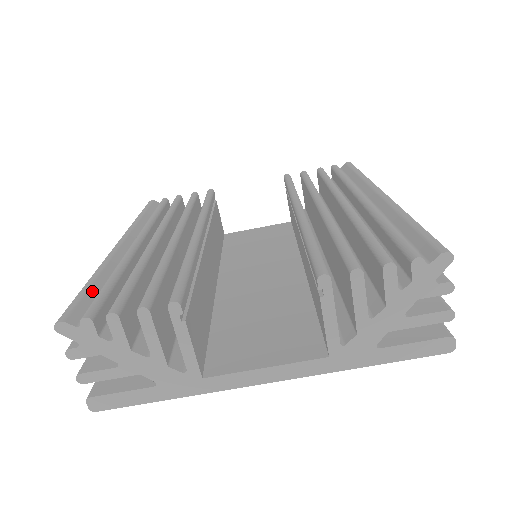
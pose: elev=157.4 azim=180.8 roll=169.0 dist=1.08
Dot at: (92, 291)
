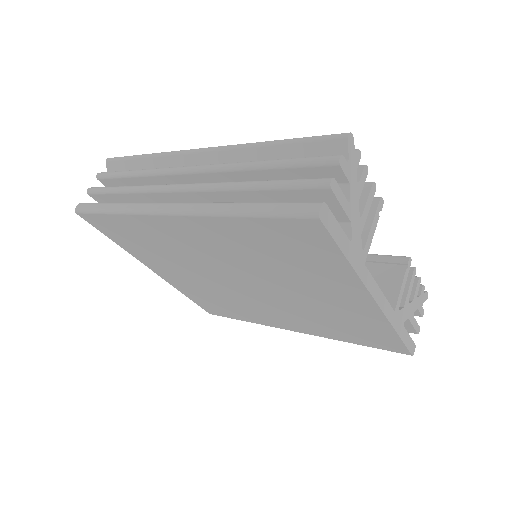
Dot at: occluded
